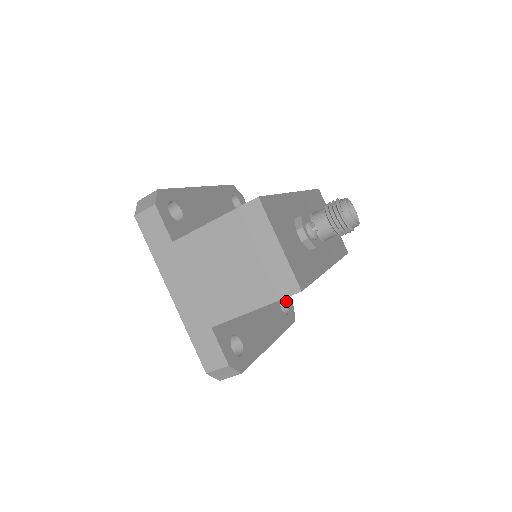
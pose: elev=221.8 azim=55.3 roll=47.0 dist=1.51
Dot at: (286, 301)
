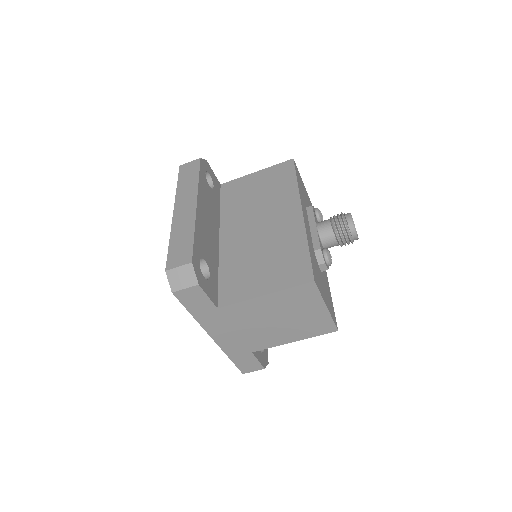
Dot at: occluded
